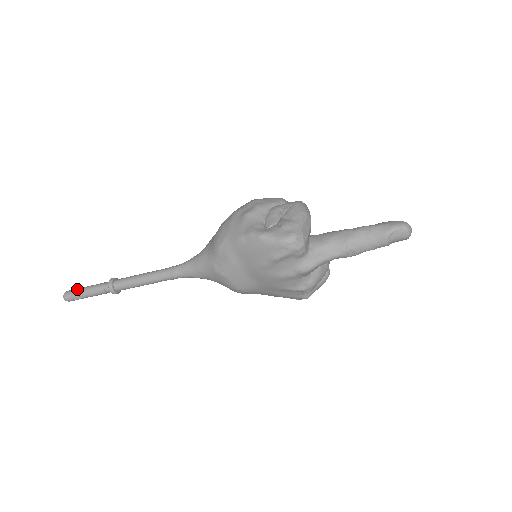
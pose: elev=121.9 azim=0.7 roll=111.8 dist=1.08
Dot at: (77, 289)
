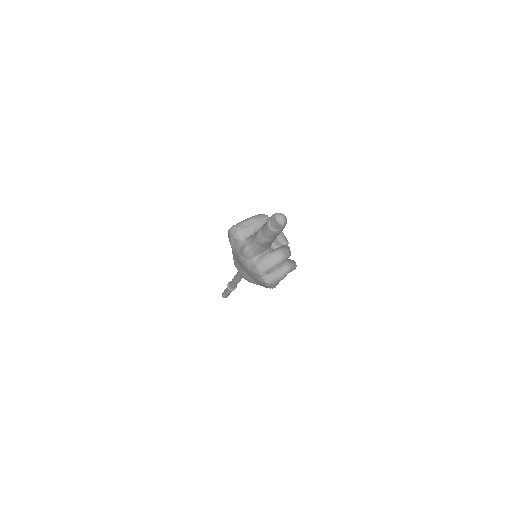
Dot at: occluded
